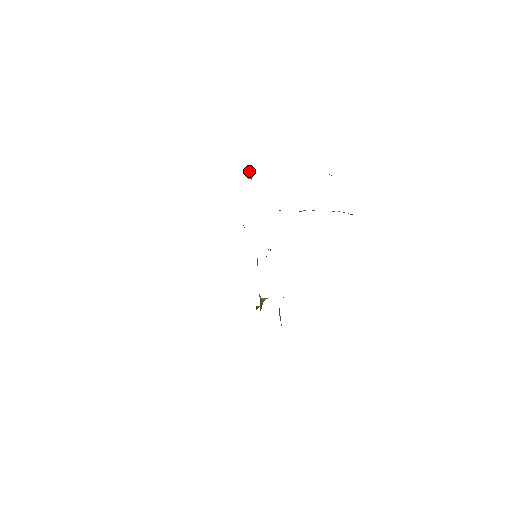
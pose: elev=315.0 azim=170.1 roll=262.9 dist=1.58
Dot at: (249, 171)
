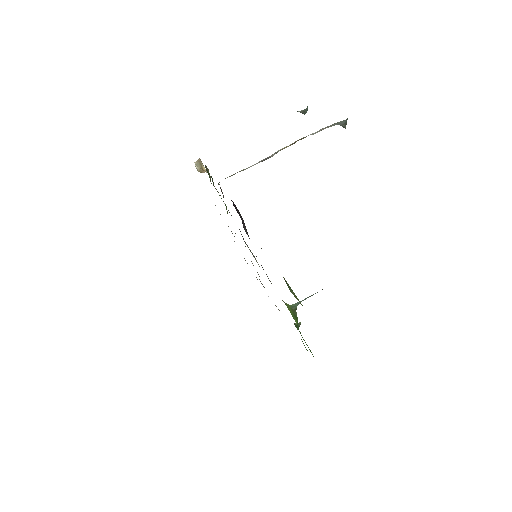
Dot at: (199, 165)
